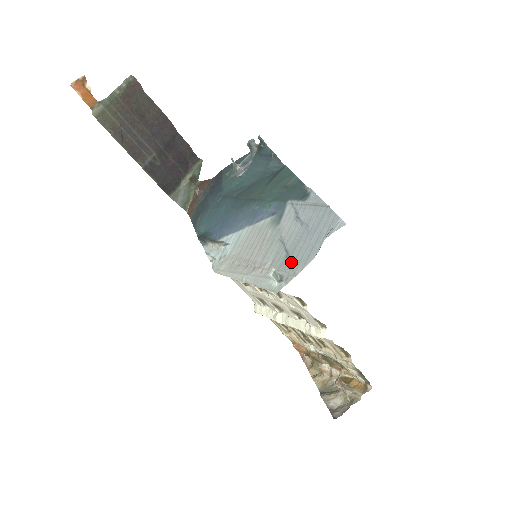
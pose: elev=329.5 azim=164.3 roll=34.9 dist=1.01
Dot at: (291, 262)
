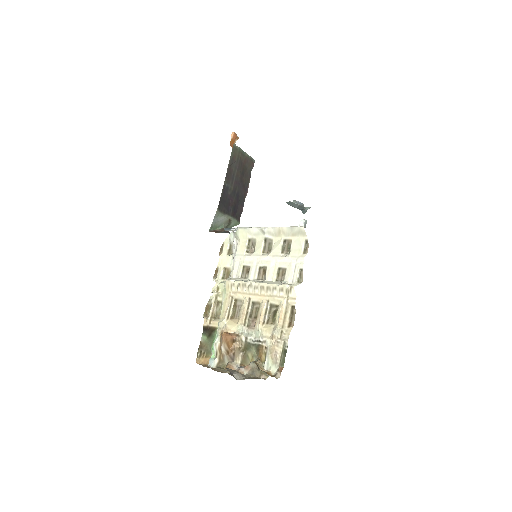
Dot at: occluded
